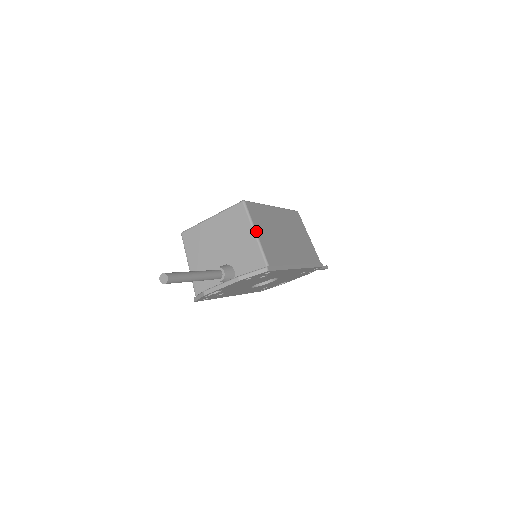
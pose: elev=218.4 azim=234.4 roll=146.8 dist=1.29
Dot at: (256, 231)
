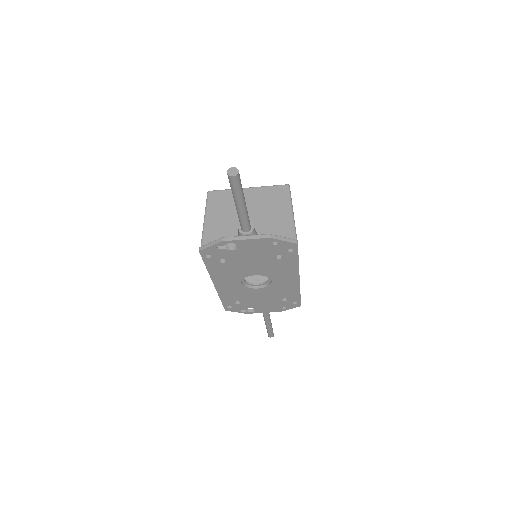
Dot at: occluded
